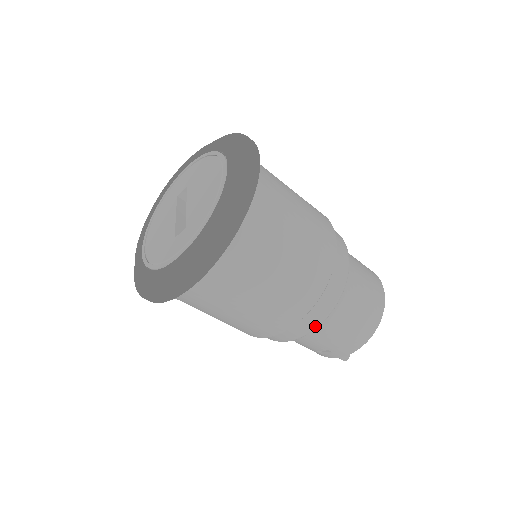
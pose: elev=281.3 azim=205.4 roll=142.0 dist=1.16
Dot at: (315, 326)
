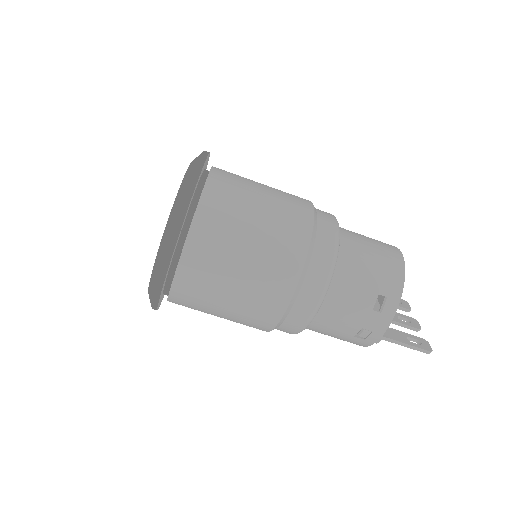
Dot at: (334, 246)
